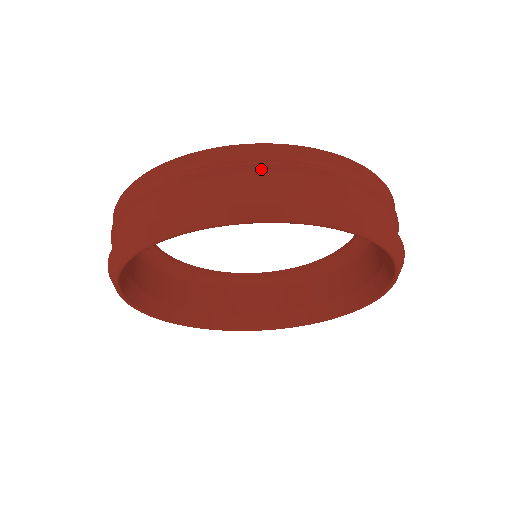
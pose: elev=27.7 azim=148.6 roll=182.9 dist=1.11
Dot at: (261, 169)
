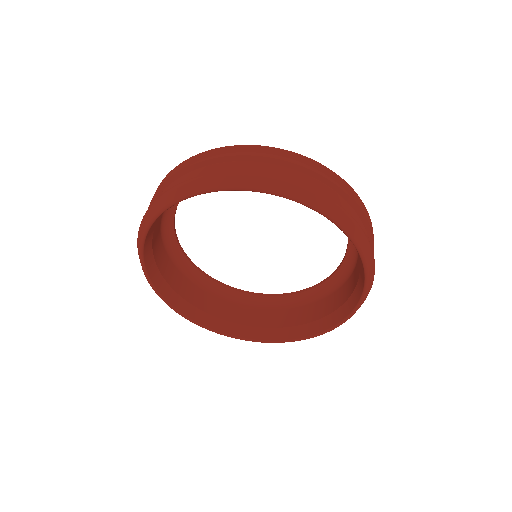
Dot at: (354, 207)
